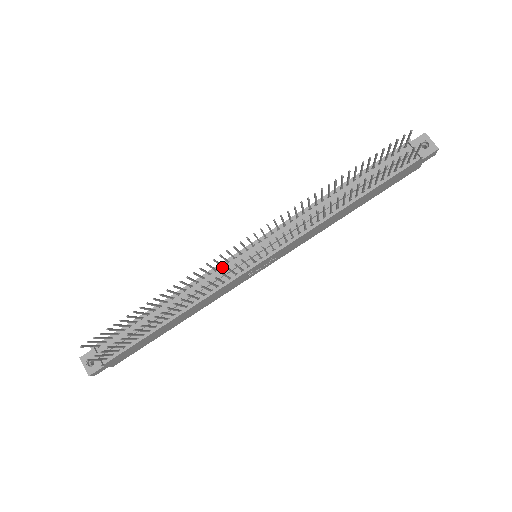
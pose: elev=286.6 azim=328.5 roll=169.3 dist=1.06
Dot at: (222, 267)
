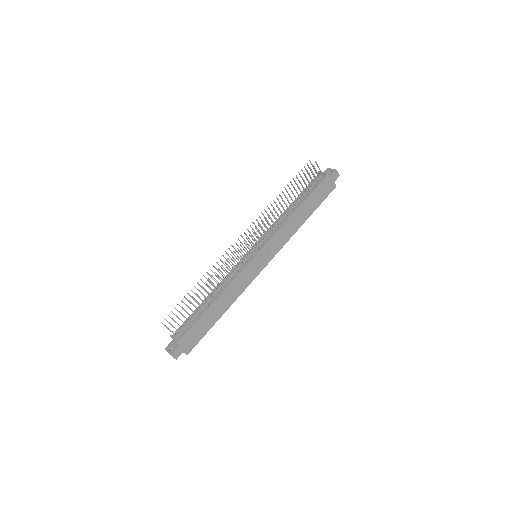
Dot at: (237, 266)
